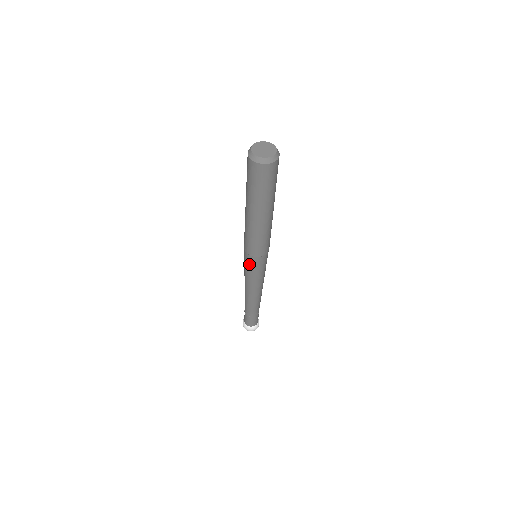
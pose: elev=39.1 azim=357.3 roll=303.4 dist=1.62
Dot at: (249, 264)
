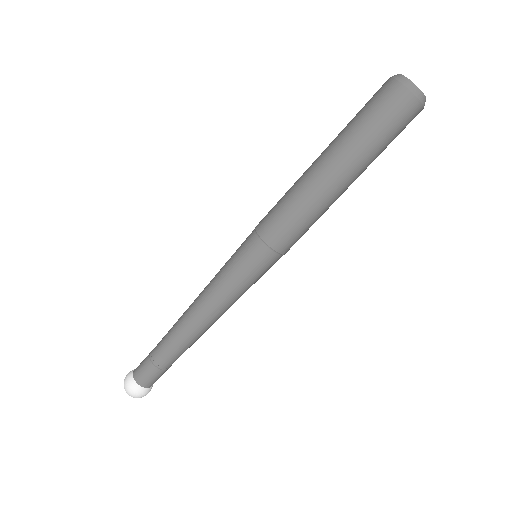
Dot at: (240, 247)
